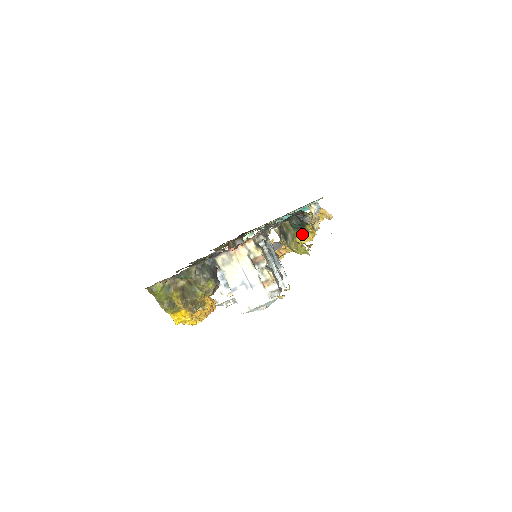
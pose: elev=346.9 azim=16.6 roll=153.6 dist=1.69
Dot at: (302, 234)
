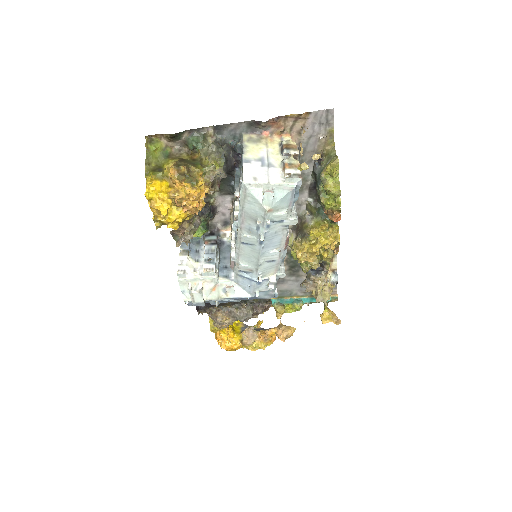
Dot at: (324, 234)
